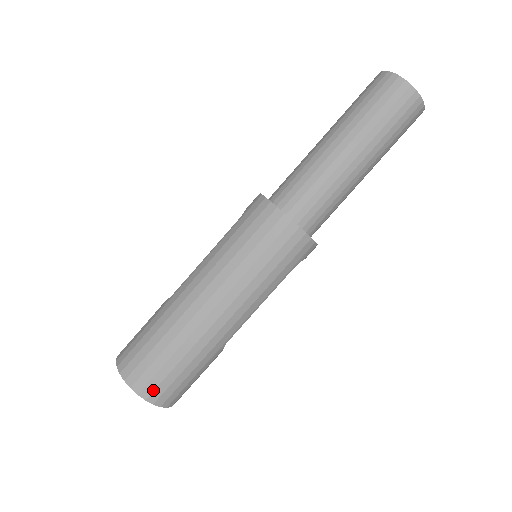
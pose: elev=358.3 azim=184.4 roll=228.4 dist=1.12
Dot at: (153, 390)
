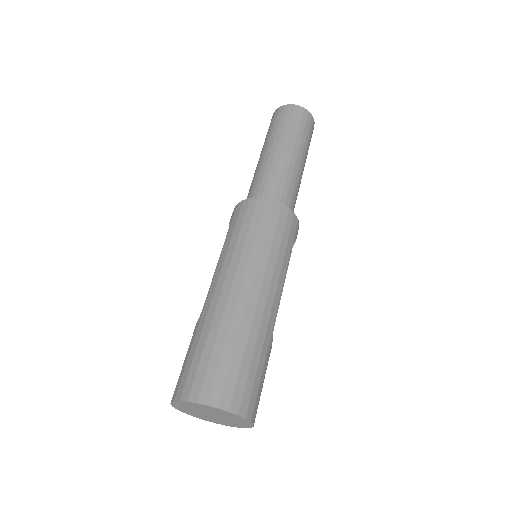
Dot at: (232, 396)
